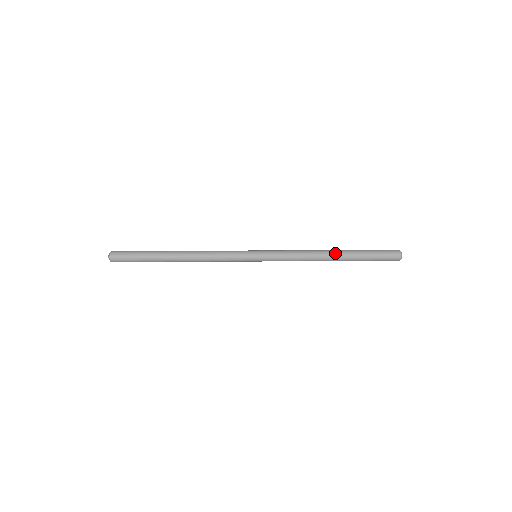
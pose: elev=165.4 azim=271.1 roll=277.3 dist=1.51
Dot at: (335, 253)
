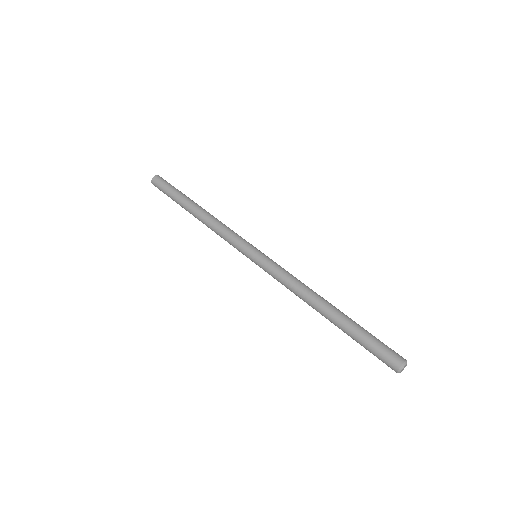
Dot at: (329, 306)
